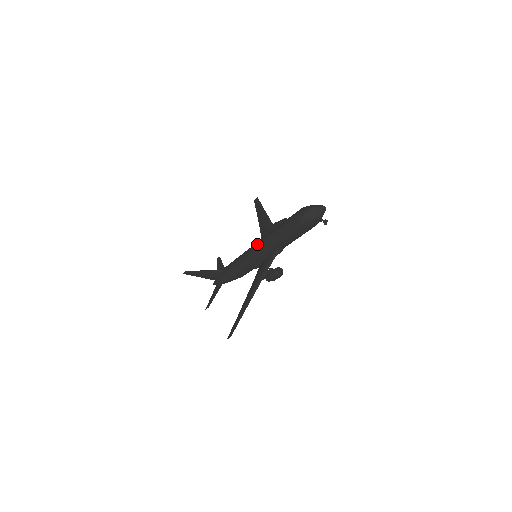
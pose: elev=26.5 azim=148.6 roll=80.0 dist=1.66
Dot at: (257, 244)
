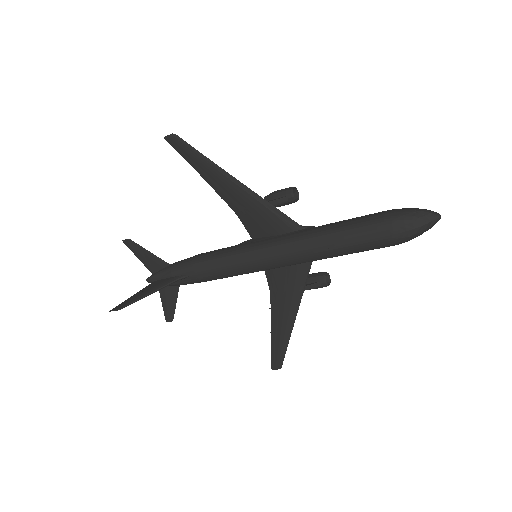
Dot at: (277, 258)
